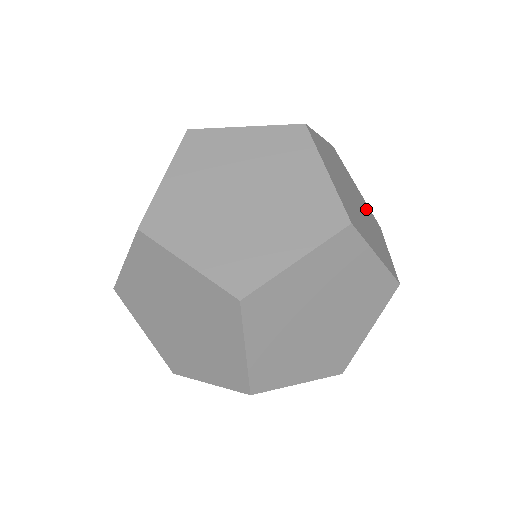
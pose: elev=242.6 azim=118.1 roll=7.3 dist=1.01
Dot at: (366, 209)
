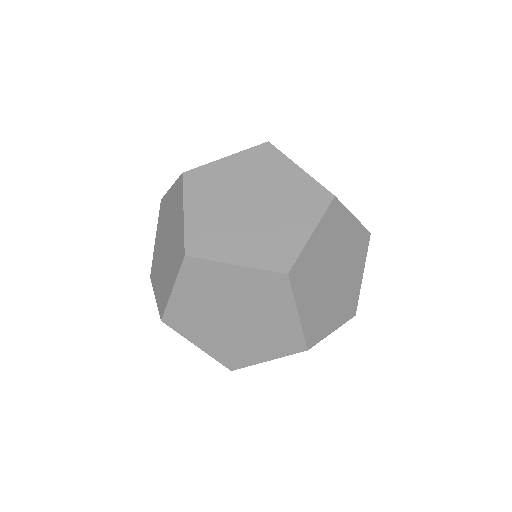
Dot at: occluded
